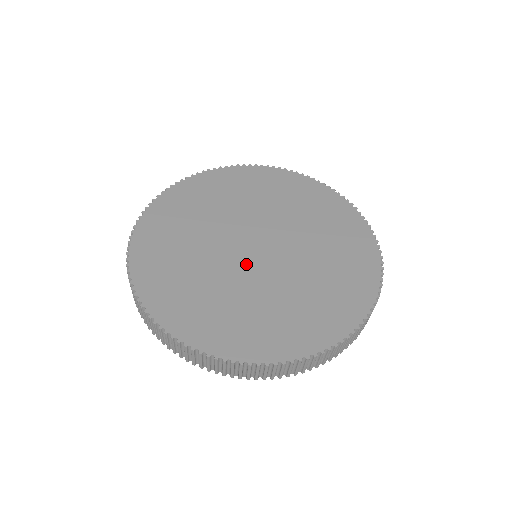
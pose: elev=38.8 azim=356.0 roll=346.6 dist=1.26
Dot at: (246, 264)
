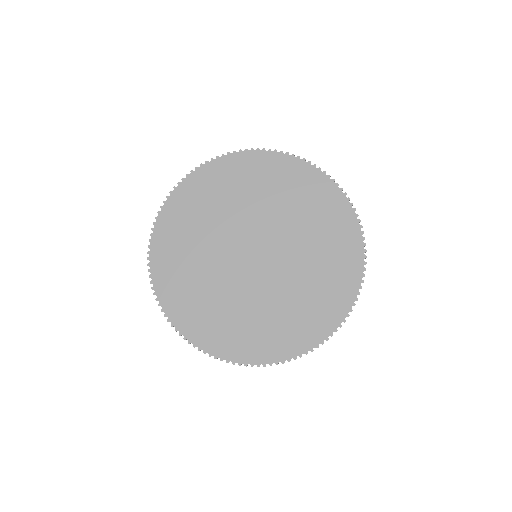
Dot at: (239, 268)
